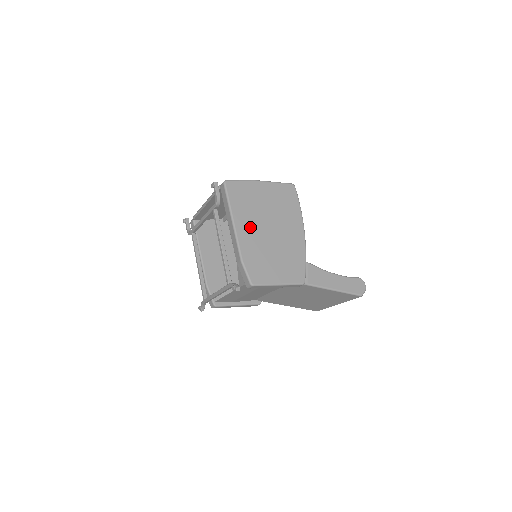
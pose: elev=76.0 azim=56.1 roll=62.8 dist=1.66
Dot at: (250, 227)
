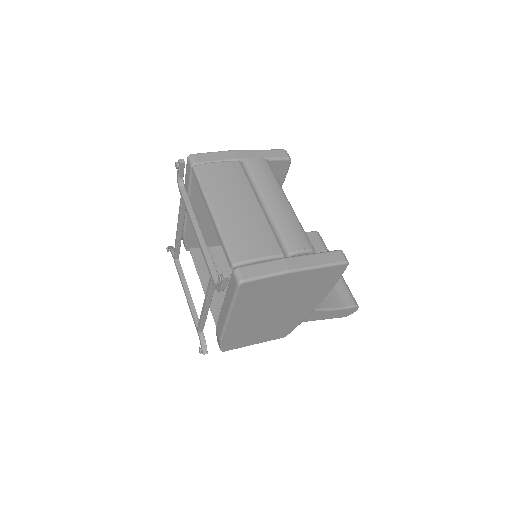
Dot at: (250, 316)
